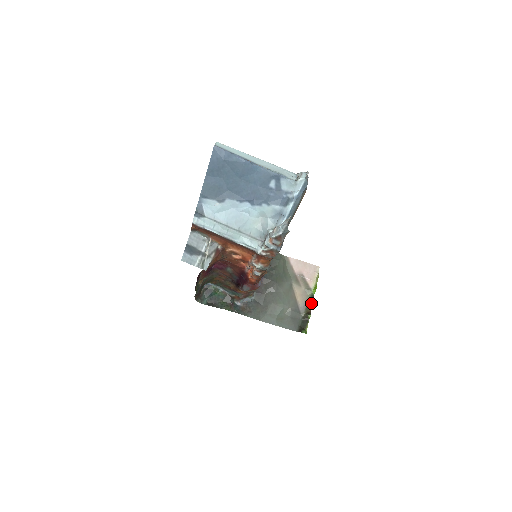
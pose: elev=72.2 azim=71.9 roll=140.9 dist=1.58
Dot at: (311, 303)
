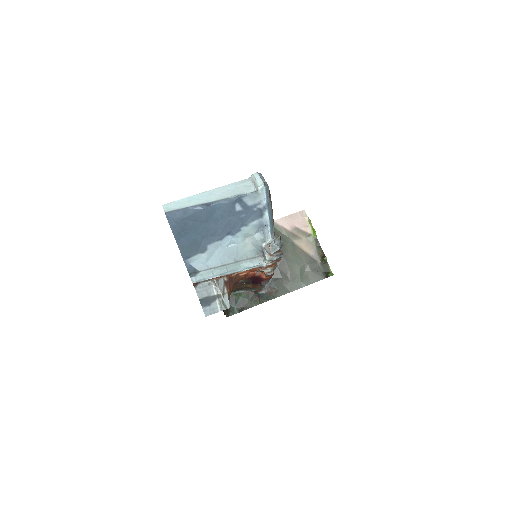
Dot at: (319, 246)
